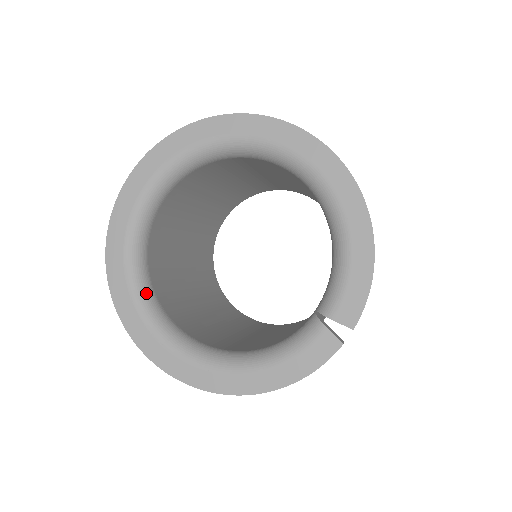
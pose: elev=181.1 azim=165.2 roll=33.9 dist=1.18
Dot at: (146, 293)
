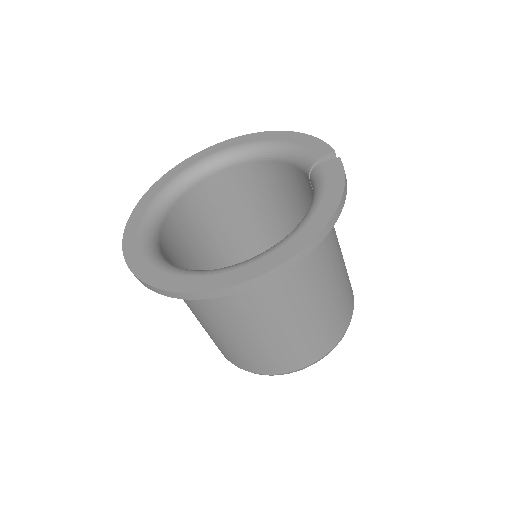
Dot at: (195, 270)
